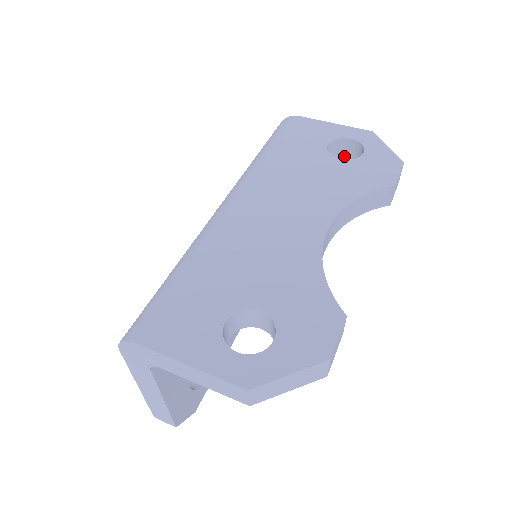
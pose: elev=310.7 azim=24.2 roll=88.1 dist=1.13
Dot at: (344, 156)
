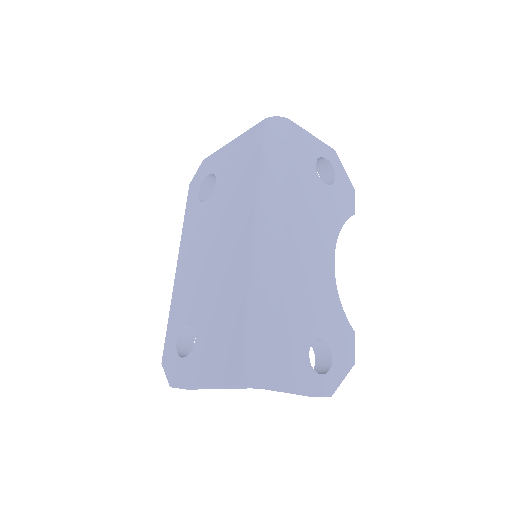
Dot at: occluded
